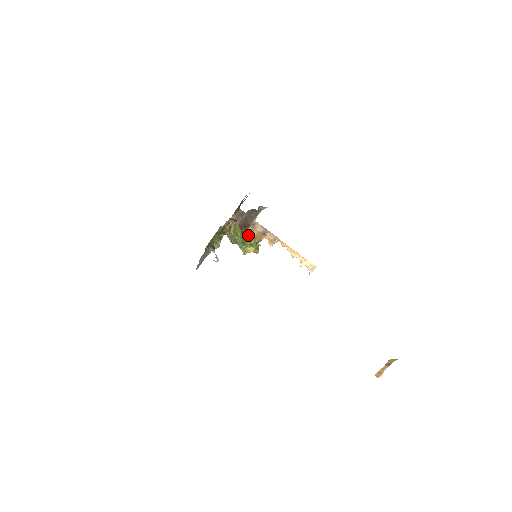
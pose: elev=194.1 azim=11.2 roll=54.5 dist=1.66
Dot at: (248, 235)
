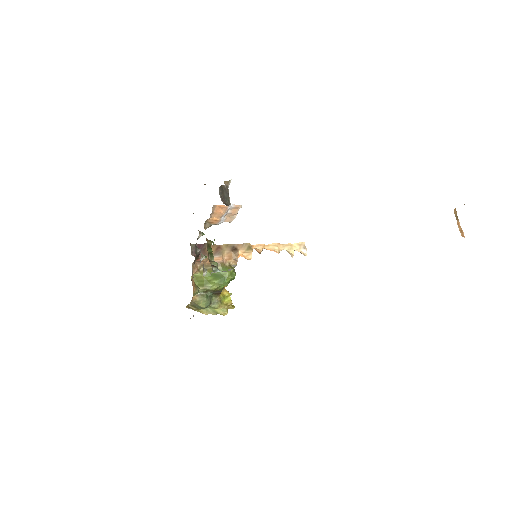
Dot at: (221, 265)
